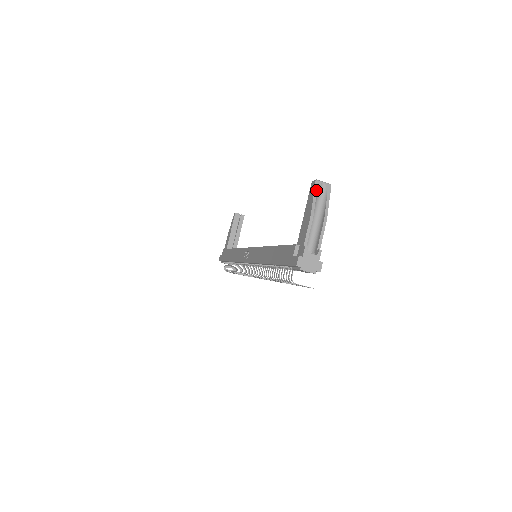
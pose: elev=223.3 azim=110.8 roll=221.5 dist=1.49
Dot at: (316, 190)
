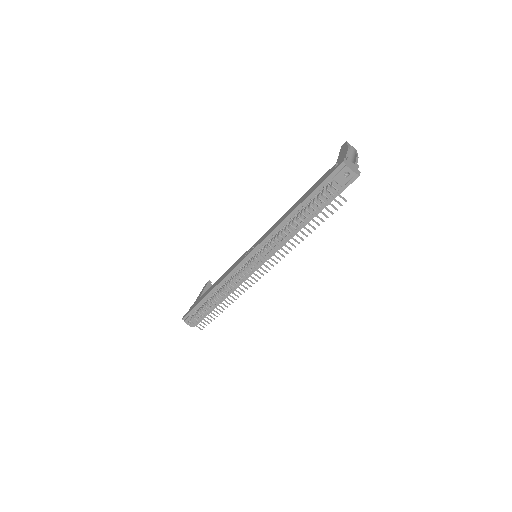
Dot at: (348, 144)
